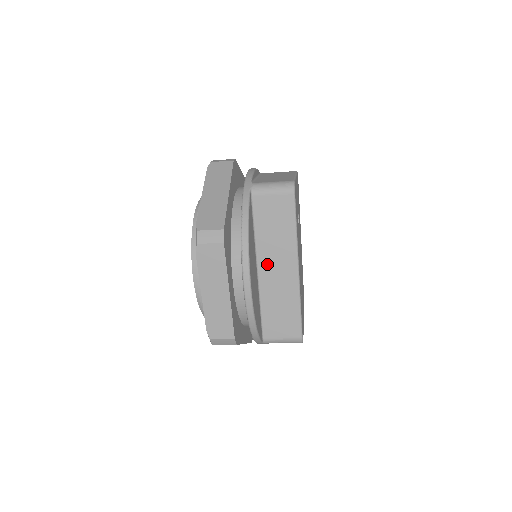
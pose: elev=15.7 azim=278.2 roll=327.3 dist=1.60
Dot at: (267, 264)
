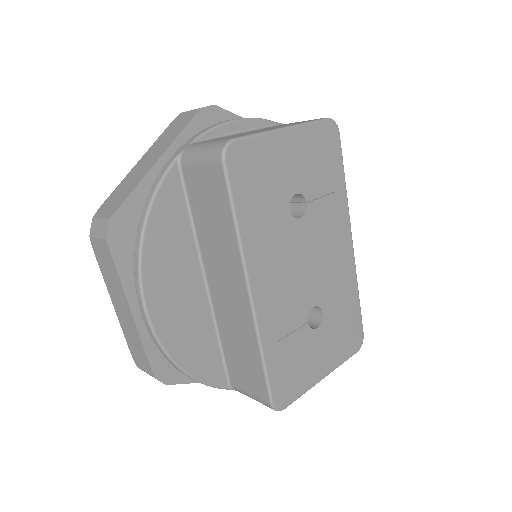
Dot at: (214, 276)
